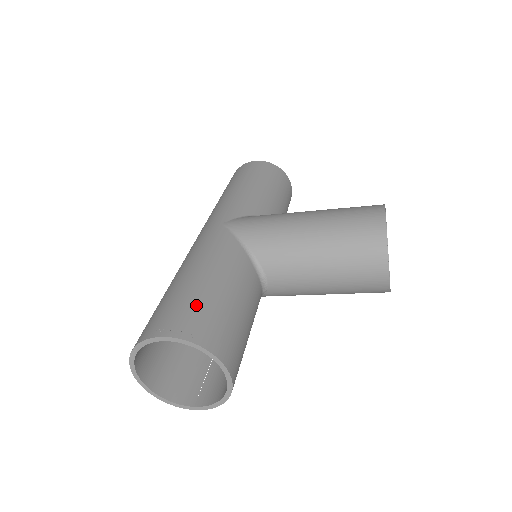
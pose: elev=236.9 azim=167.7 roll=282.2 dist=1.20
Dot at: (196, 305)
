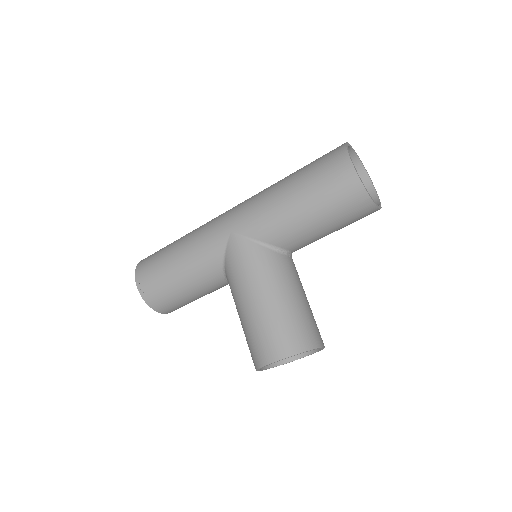
Dot at: (159, 282)
